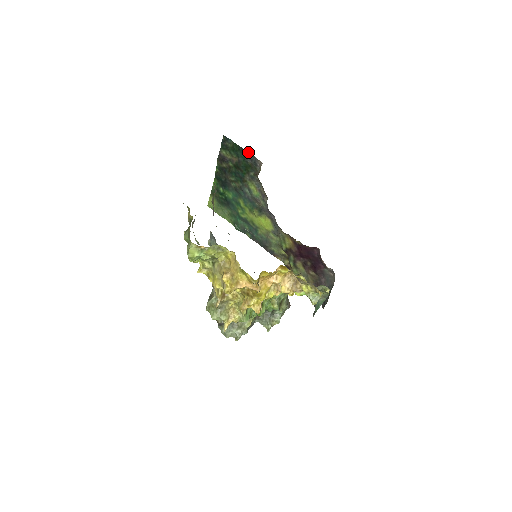
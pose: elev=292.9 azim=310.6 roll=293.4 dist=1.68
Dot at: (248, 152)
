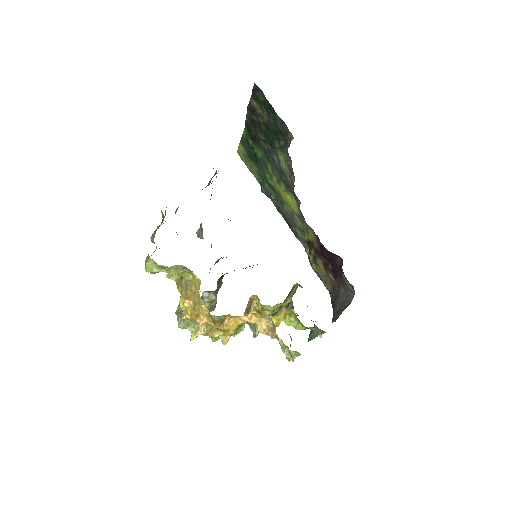
Dot at: occluded
